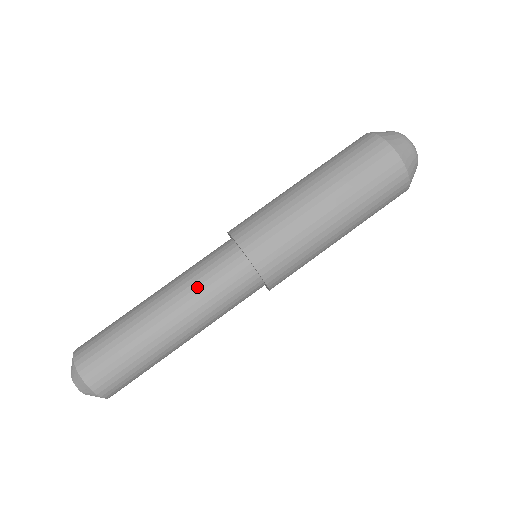
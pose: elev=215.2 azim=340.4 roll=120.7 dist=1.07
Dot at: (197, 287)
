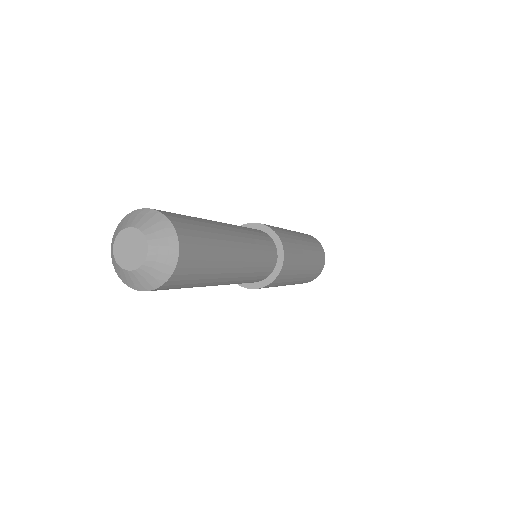
Dot at: (250, 234)
